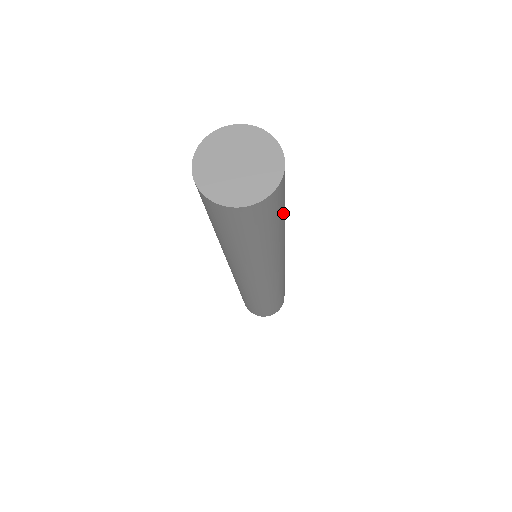
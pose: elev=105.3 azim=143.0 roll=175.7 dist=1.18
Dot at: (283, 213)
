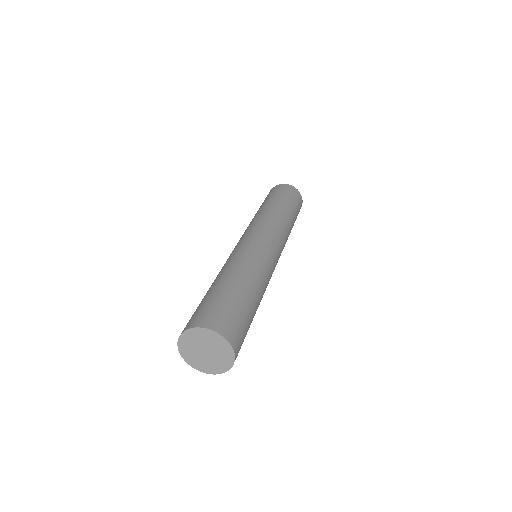
Dot at: (244, 303)
